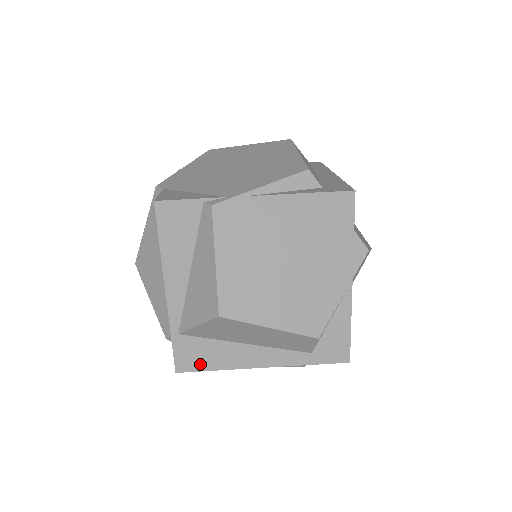
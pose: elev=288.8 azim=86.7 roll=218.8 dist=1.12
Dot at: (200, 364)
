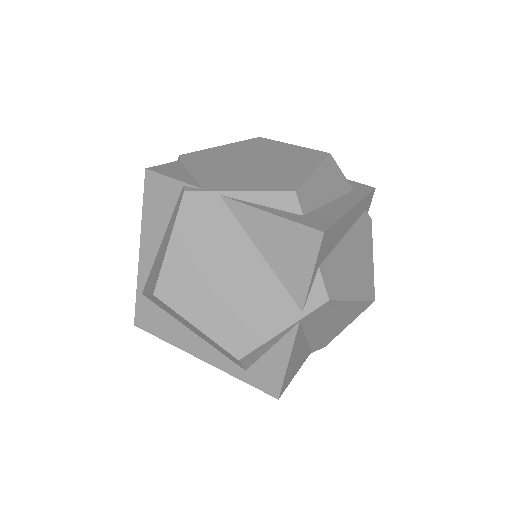
Dot at: (153, 328)
